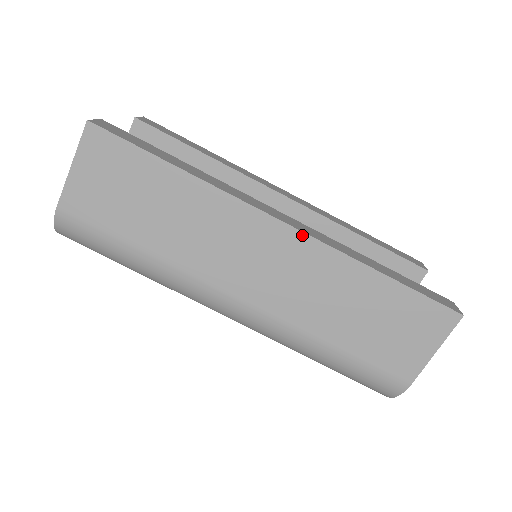
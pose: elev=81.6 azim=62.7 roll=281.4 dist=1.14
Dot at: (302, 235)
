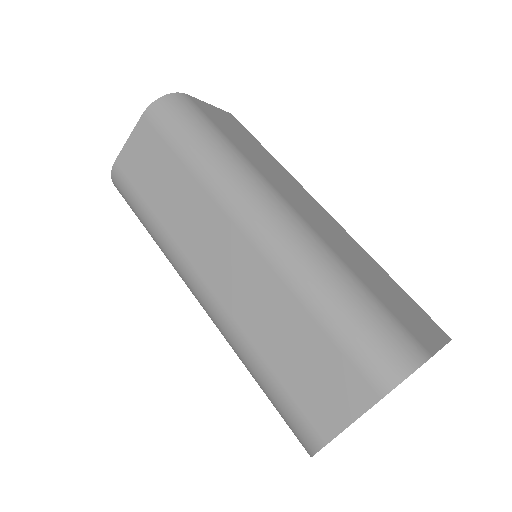
Dot at: (337, 223)
